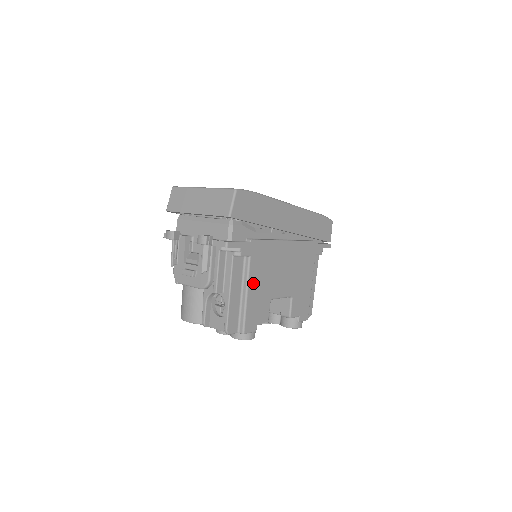
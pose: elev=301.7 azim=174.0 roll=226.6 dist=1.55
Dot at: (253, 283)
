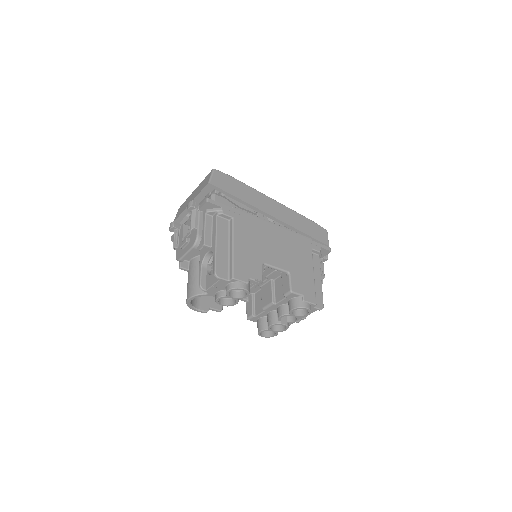
Dot at: (239, 240)
